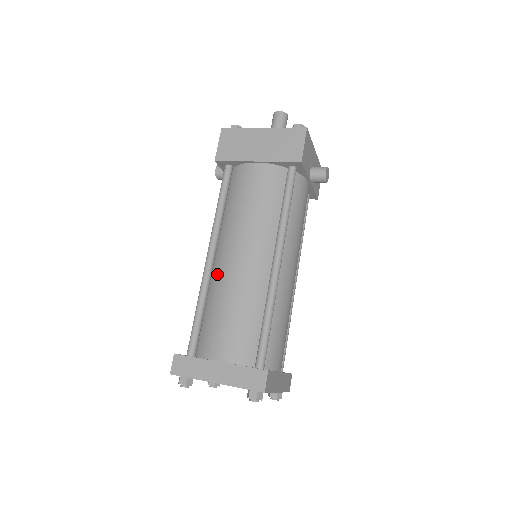
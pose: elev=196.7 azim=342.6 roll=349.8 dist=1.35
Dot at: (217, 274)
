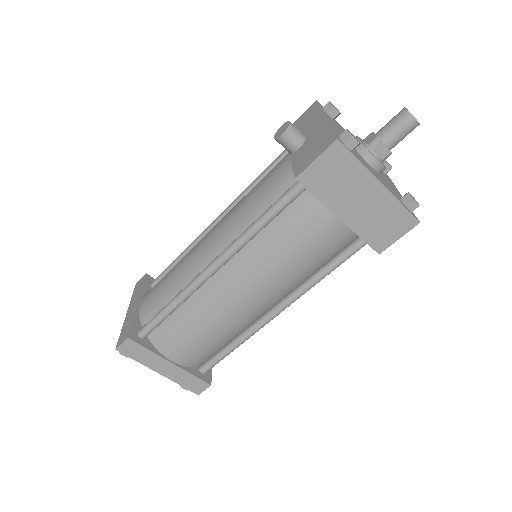
Dot at: (211, 291)
